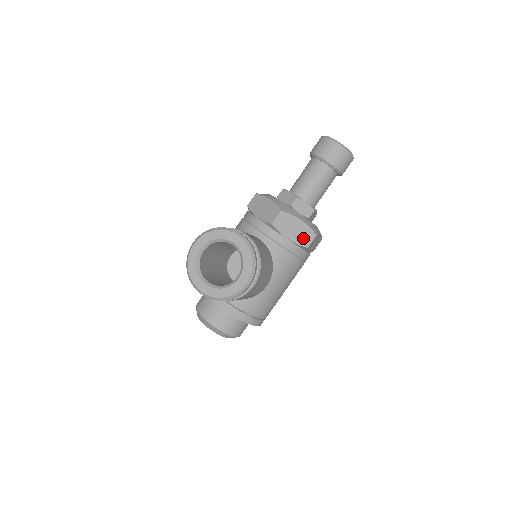
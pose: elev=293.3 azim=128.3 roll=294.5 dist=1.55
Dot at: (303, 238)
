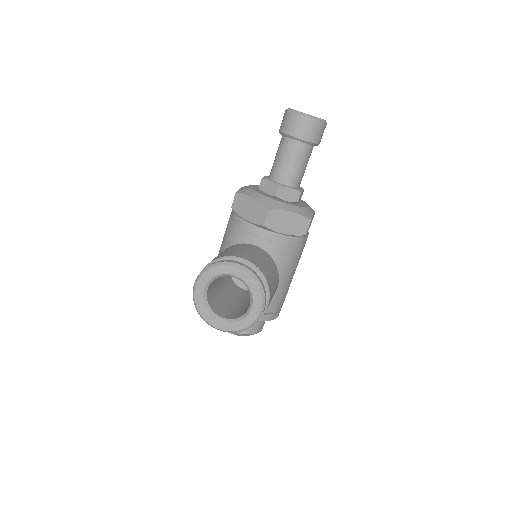
Dot at: (298, 228)
